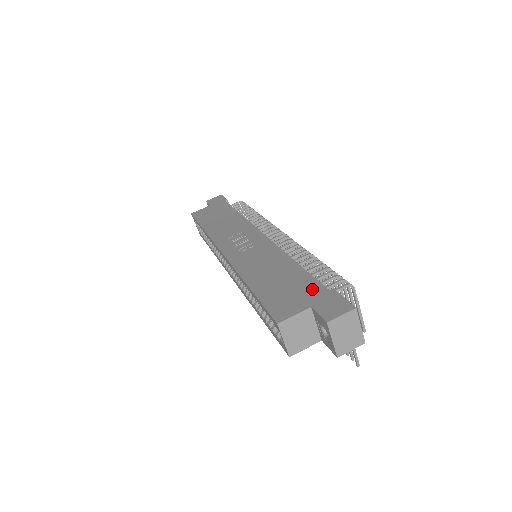
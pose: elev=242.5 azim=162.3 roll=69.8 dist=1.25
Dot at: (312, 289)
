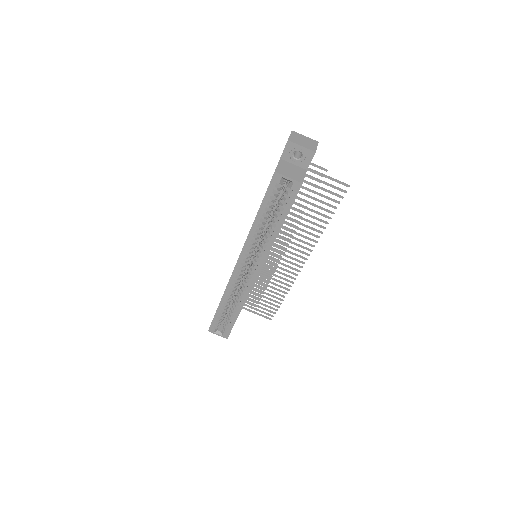
Dot at: occluded
